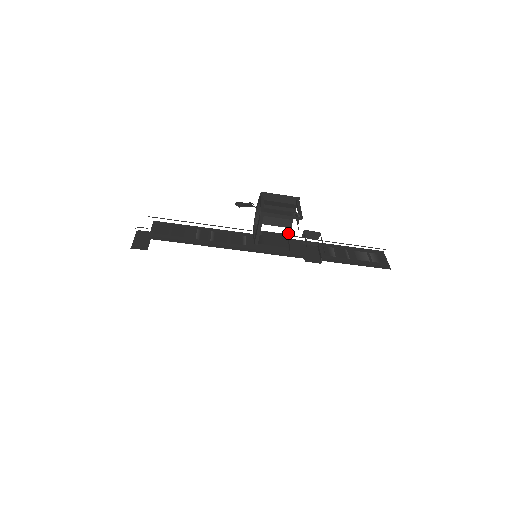
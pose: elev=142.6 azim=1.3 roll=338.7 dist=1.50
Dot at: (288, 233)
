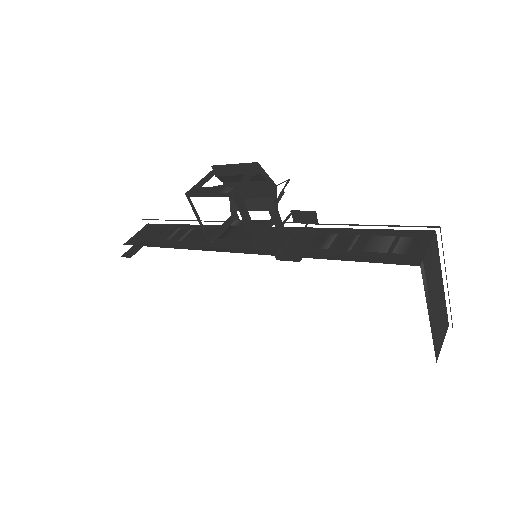
Dot at: (270, 219)
